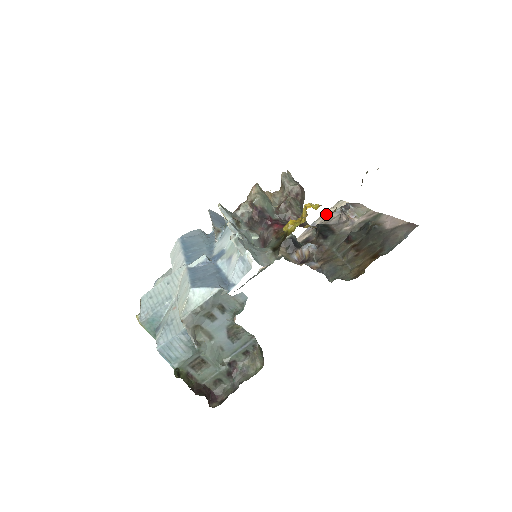
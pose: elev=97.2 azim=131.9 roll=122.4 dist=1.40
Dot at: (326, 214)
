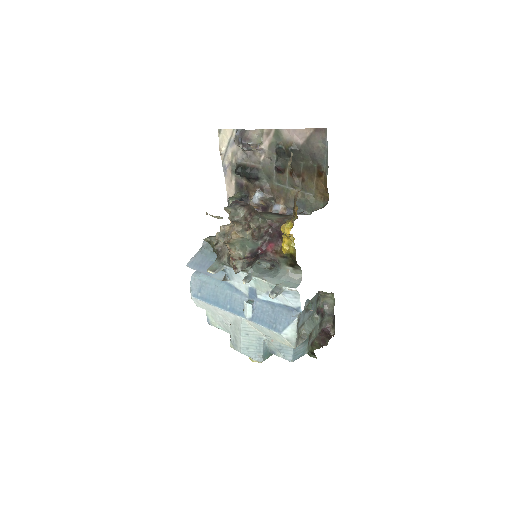
Dot at: (225, 152)
